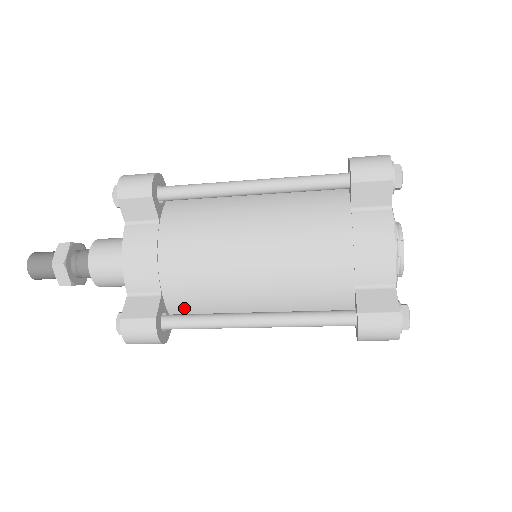
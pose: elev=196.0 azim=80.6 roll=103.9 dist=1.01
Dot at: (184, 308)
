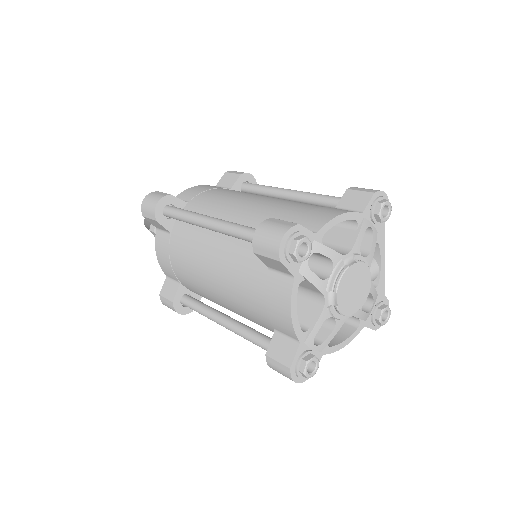
Dot at: occluded
